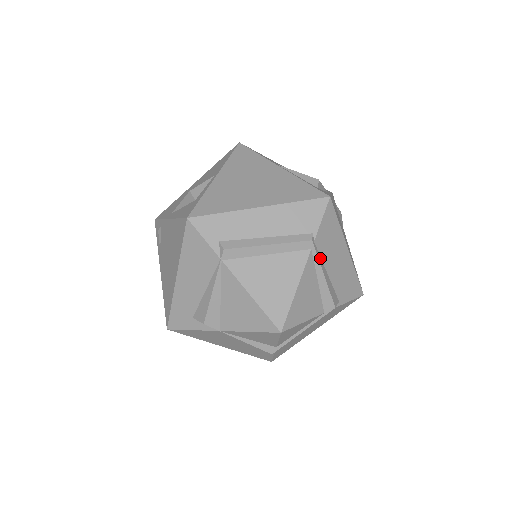
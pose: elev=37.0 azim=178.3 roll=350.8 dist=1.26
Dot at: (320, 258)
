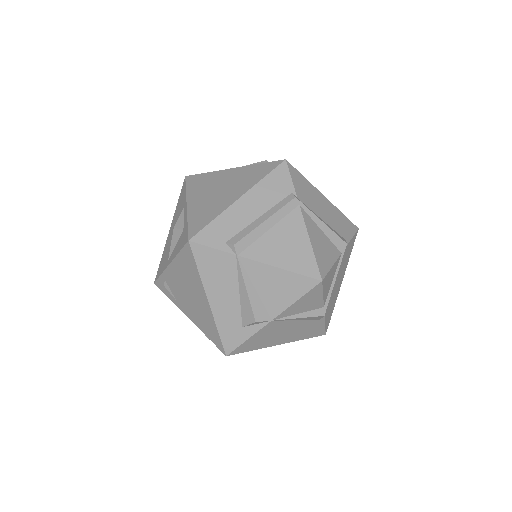
Dot at: (310, 210)
